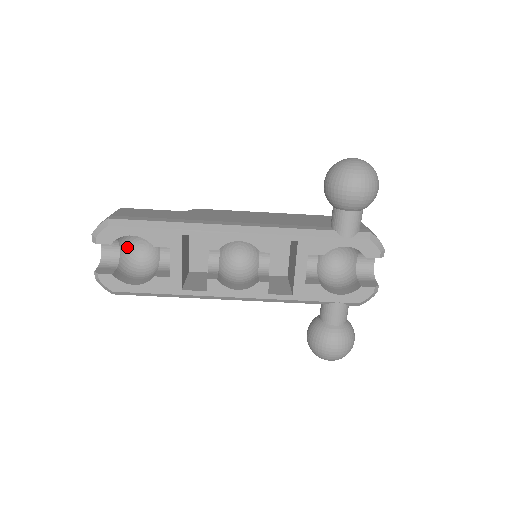
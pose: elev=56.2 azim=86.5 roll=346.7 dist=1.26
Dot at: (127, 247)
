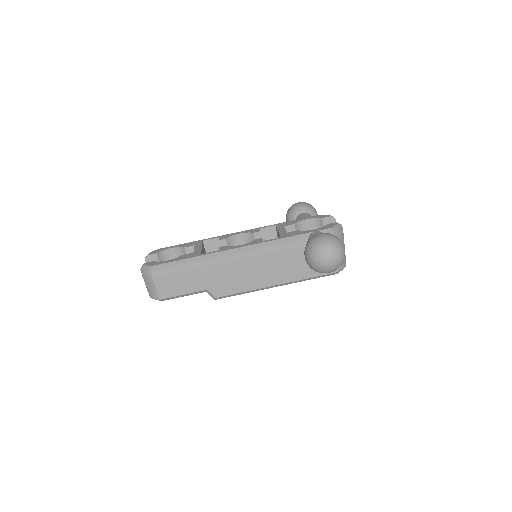
Dot at: occluded
